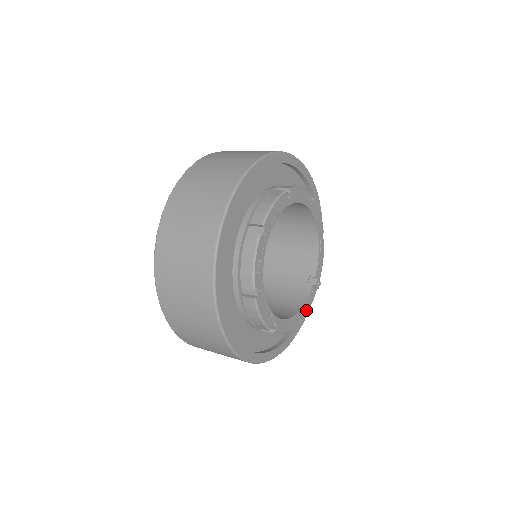
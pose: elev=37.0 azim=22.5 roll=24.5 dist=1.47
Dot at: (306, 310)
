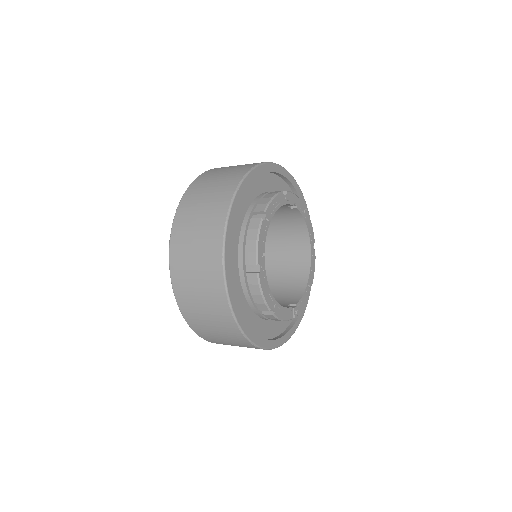
Dot at: (280, 315)
